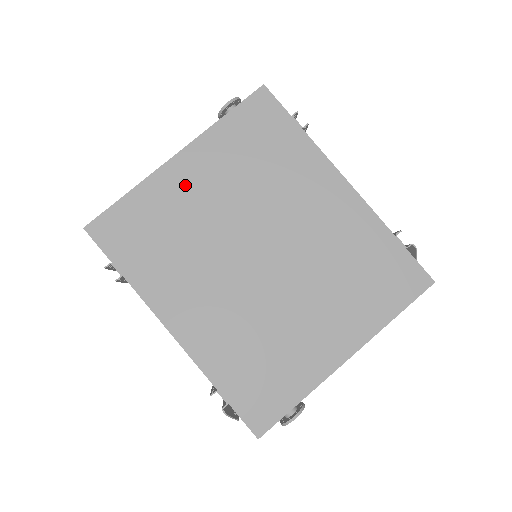
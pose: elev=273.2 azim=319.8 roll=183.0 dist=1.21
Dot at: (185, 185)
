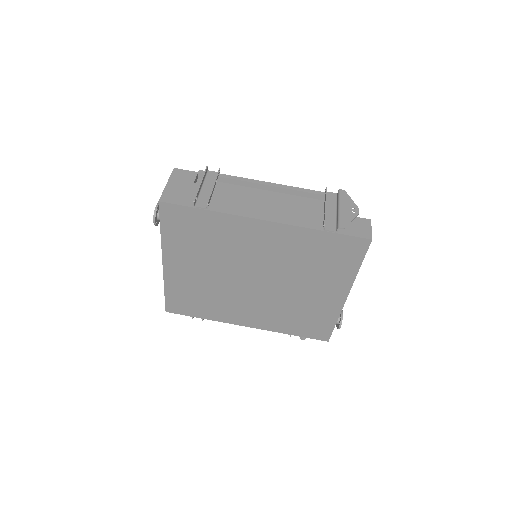
Dot at: (183, 274)
